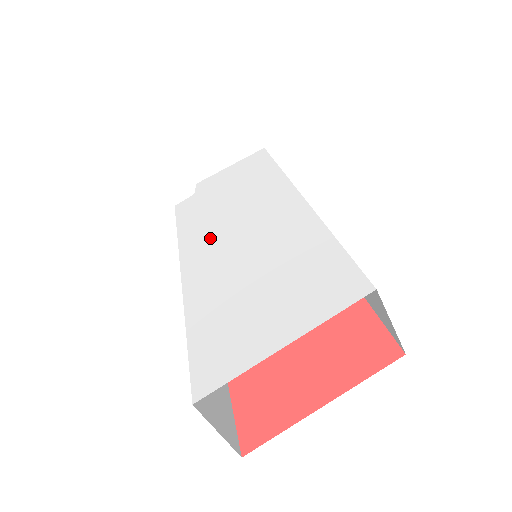
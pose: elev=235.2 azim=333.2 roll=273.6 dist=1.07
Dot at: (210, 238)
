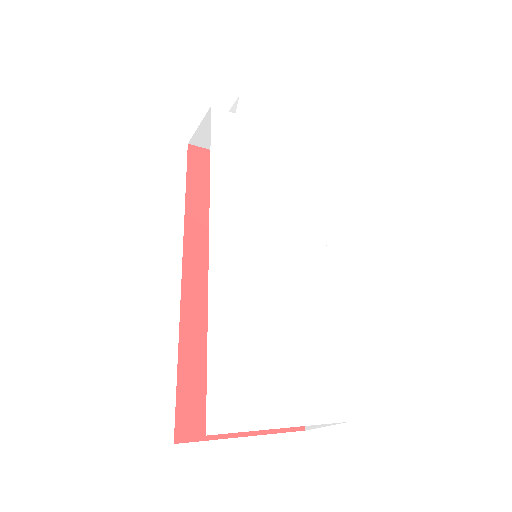
Dot at: (244, 219)
